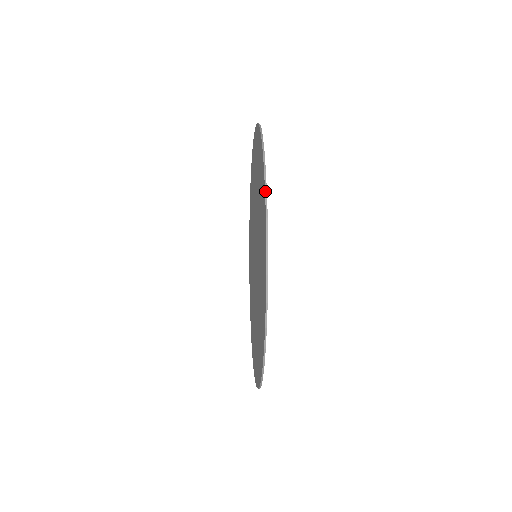
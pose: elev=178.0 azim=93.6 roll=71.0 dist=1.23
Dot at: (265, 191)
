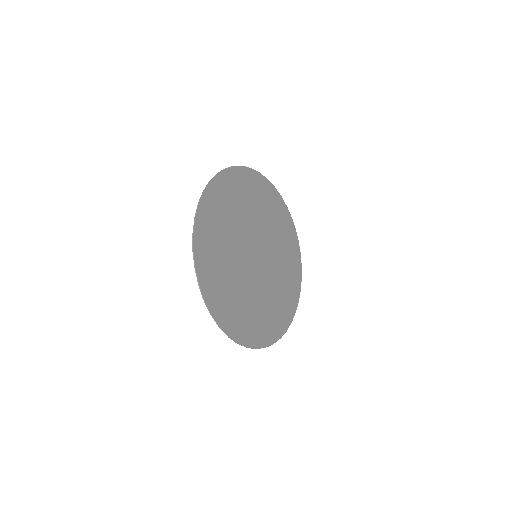
Dot at: occluded
